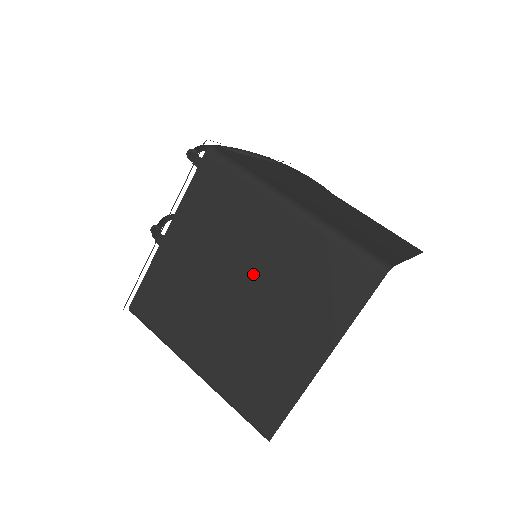
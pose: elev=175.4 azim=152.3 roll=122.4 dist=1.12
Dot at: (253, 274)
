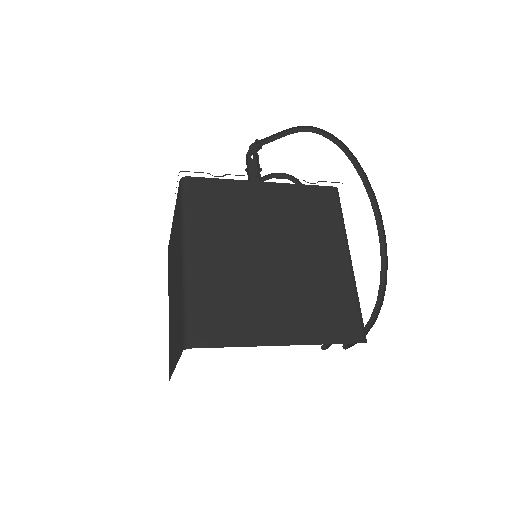
Dot at: (176, 283)
